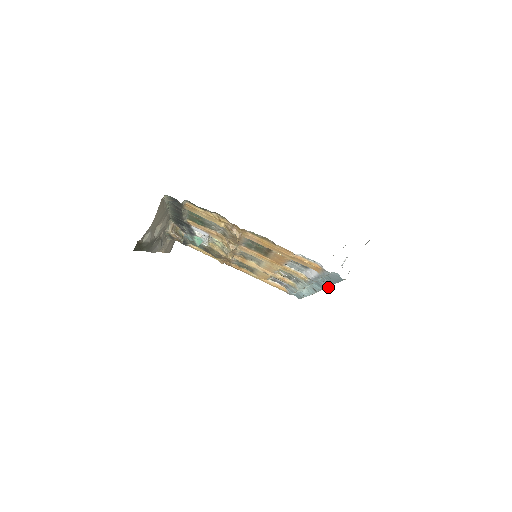
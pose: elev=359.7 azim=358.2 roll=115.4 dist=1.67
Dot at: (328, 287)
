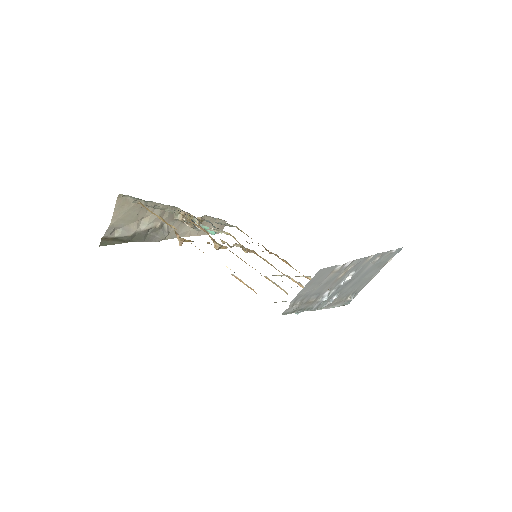
Dot at: (296, 313)
